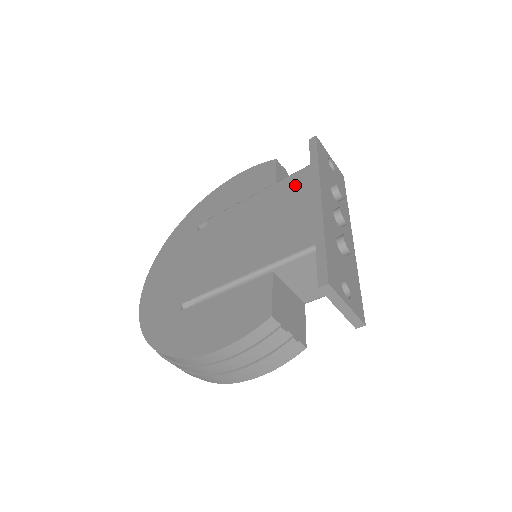
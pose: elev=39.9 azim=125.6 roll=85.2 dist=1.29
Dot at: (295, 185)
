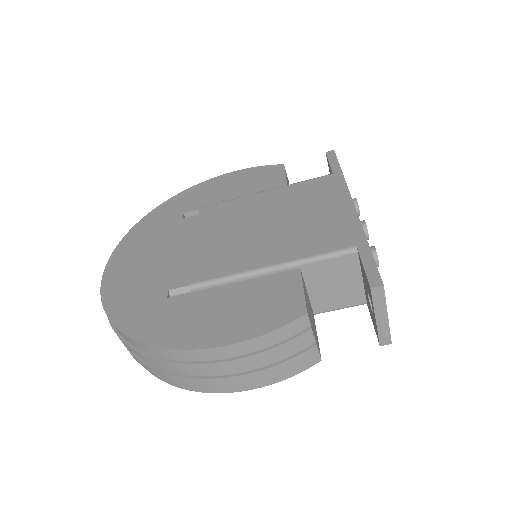
Dot at: (317, 189)
